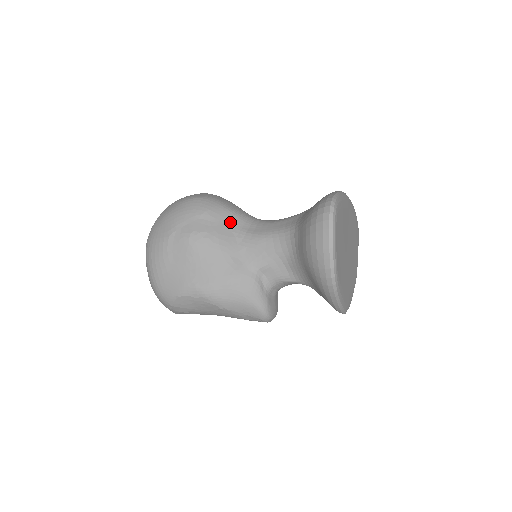
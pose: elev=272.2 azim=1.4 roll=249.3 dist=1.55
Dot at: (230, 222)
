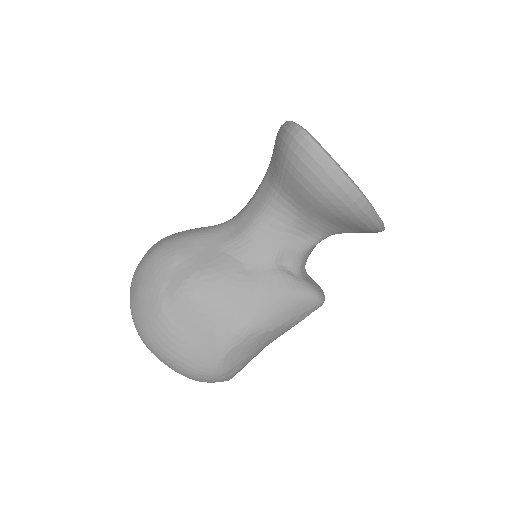
Dot at: (206, 244)
